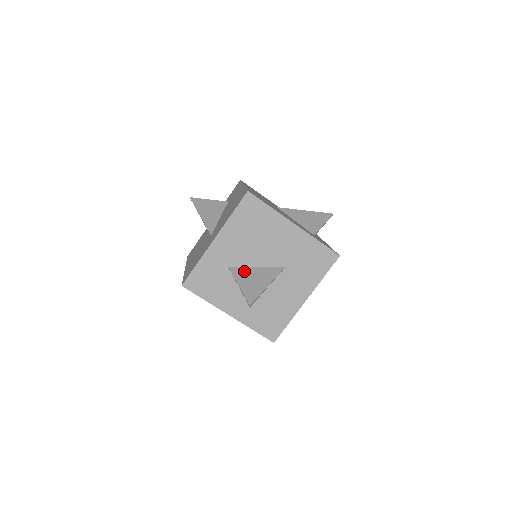
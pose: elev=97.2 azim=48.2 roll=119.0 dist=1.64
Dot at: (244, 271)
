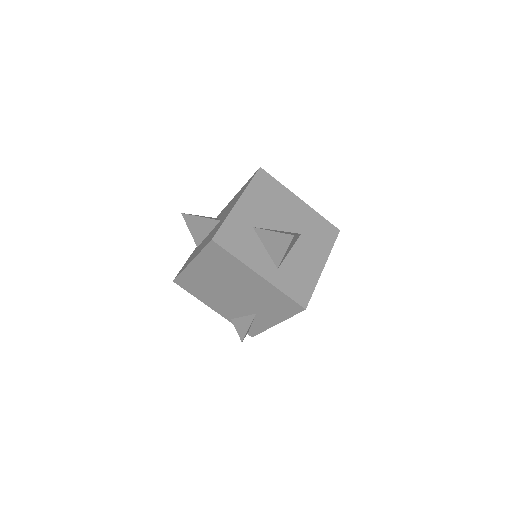
Dot at: (269, 229)
